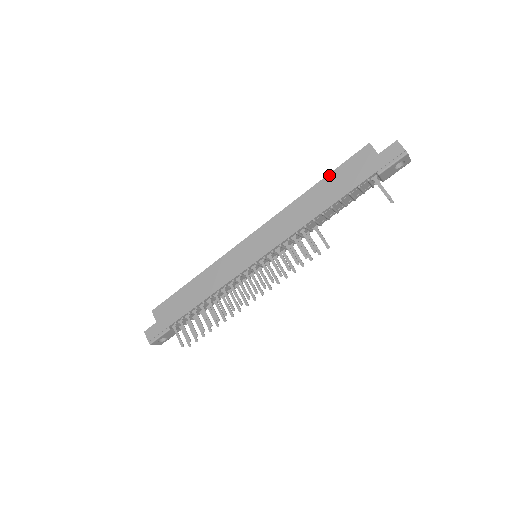
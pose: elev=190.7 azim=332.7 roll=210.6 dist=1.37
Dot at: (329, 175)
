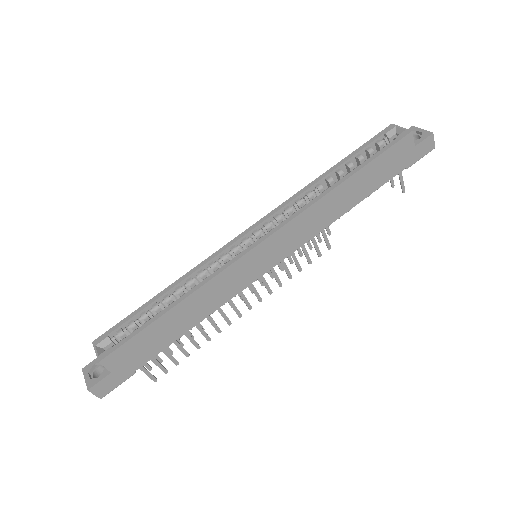
Dot at: (367, 166)
